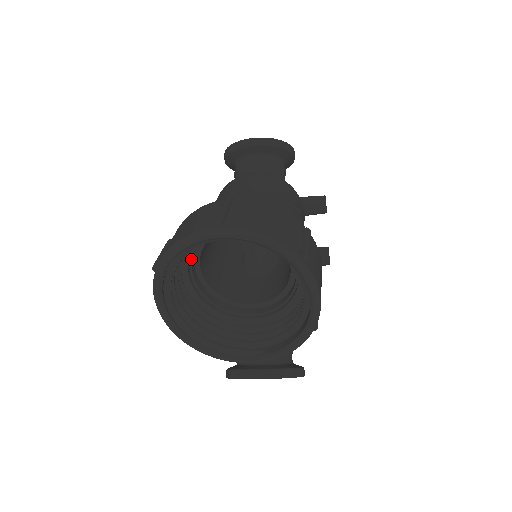
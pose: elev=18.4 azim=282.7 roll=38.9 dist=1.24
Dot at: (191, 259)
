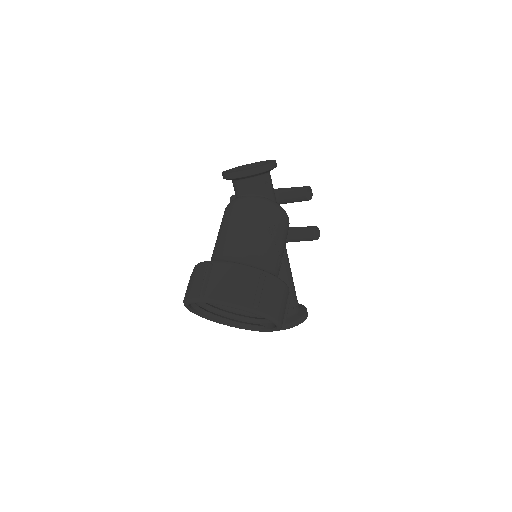
Dot at: occluded
